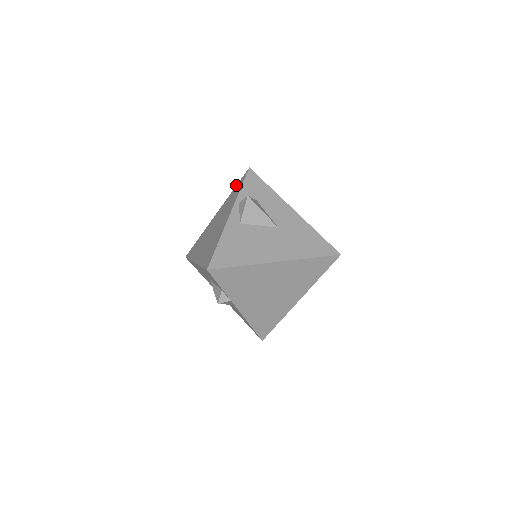
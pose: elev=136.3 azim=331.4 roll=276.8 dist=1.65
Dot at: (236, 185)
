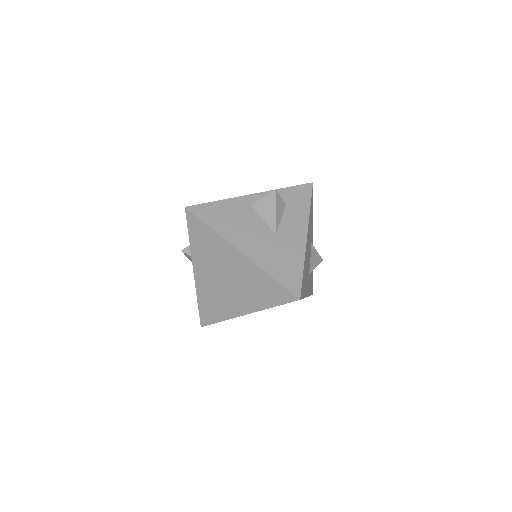
Dot at: occluded
